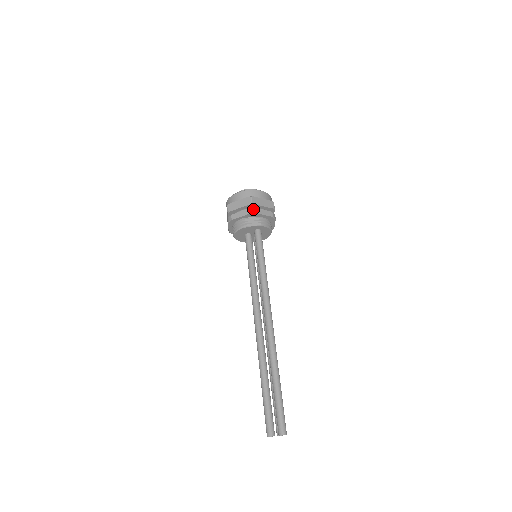
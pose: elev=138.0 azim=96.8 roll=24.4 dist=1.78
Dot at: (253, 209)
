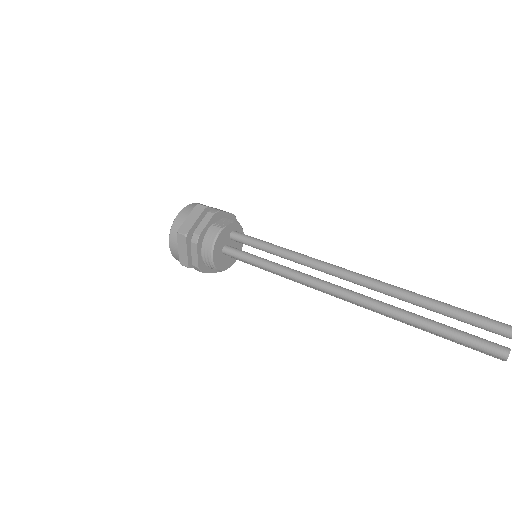
Dot at: (213, 210)
